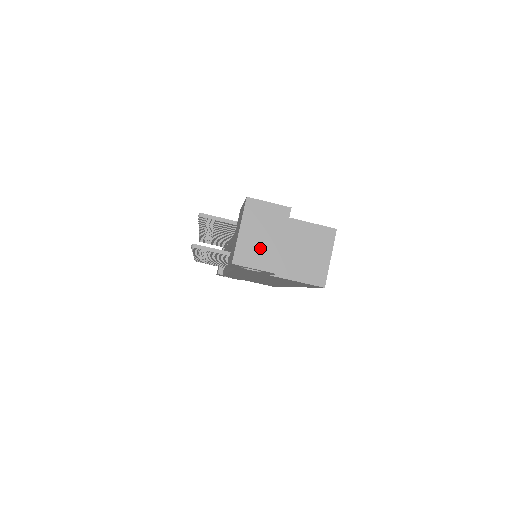
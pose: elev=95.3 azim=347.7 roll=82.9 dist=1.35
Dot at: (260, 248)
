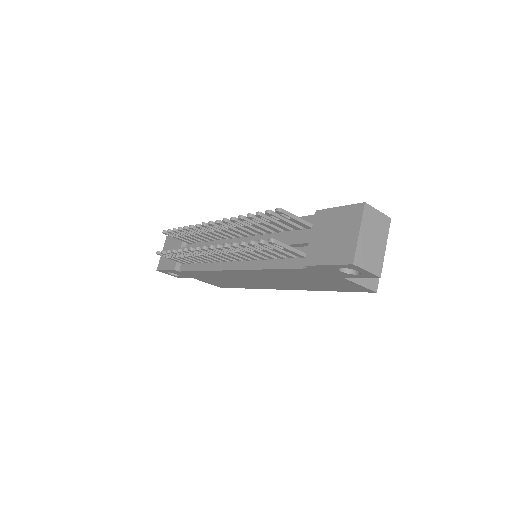
Dot at: (371, 252)
